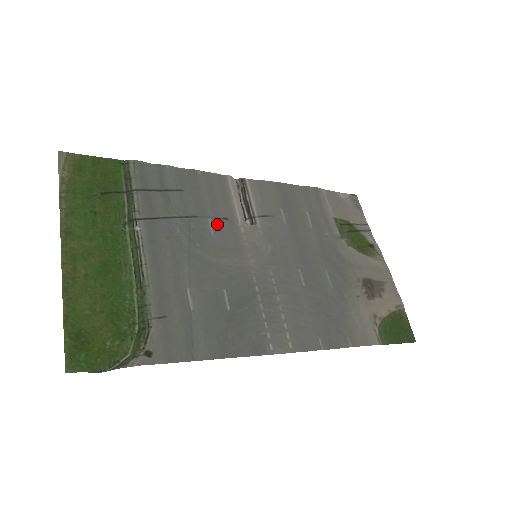
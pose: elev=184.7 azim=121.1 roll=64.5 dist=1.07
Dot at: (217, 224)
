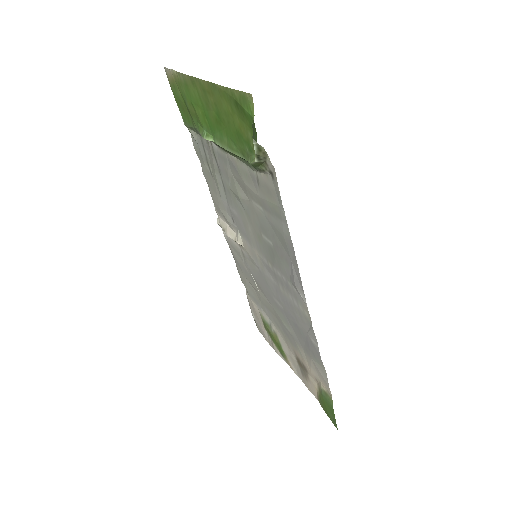
Dot at: (233, 214)
